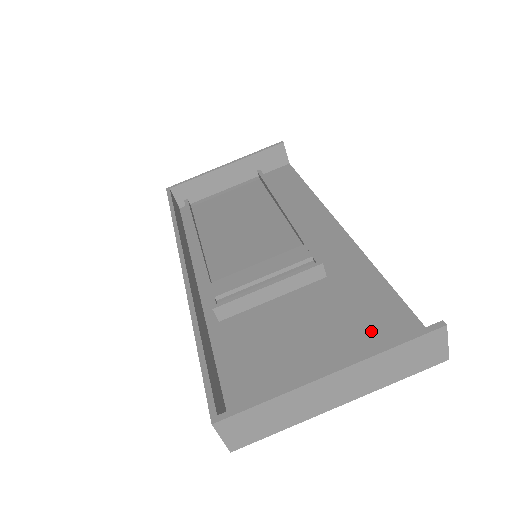
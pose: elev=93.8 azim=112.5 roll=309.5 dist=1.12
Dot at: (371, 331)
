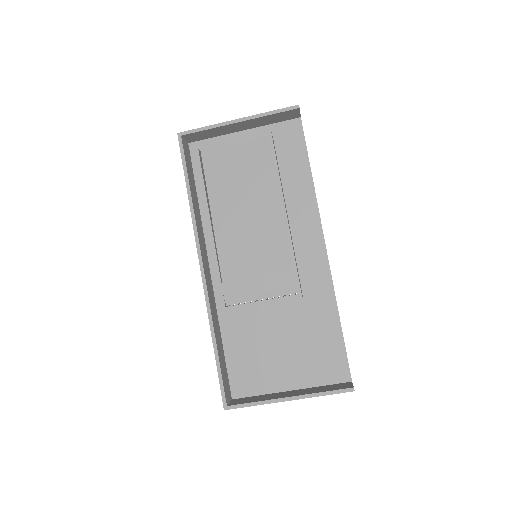
Dot at: (318, 354)
